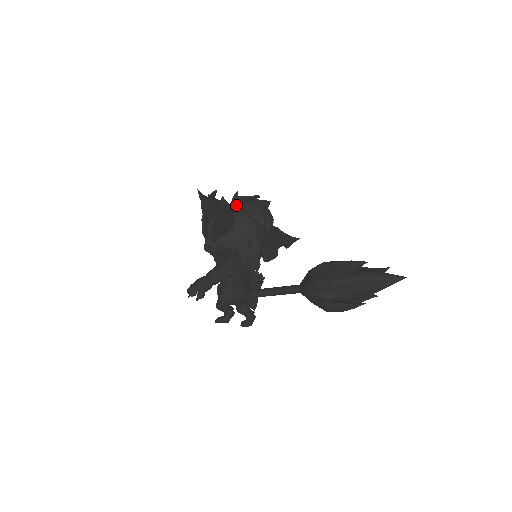
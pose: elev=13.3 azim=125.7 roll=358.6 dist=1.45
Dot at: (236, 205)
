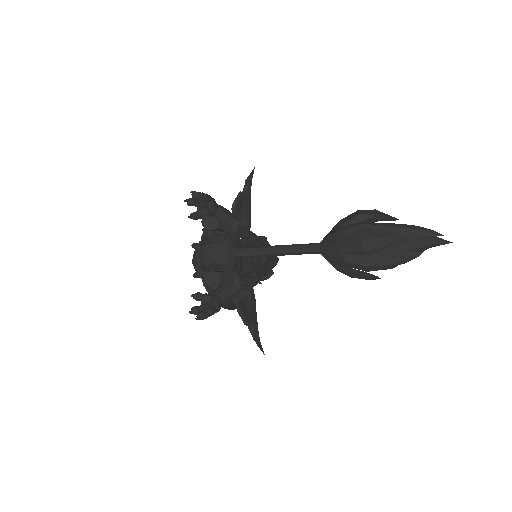
Dot at: occluded
